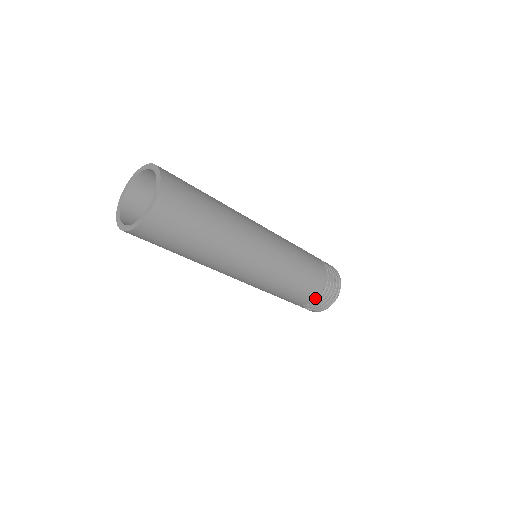
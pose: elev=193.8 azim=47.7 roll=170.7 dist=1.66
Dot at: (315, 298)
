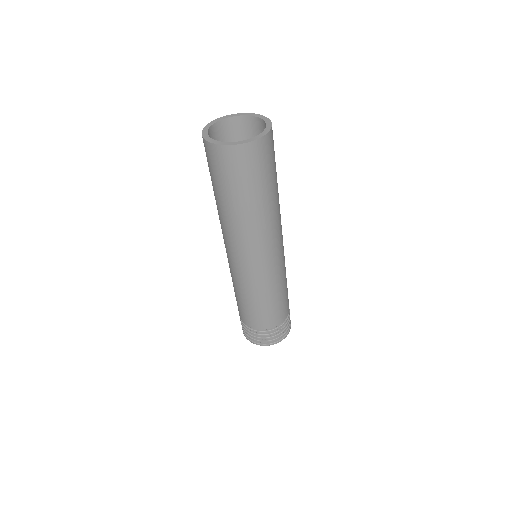
Dot at: (275, 325)
